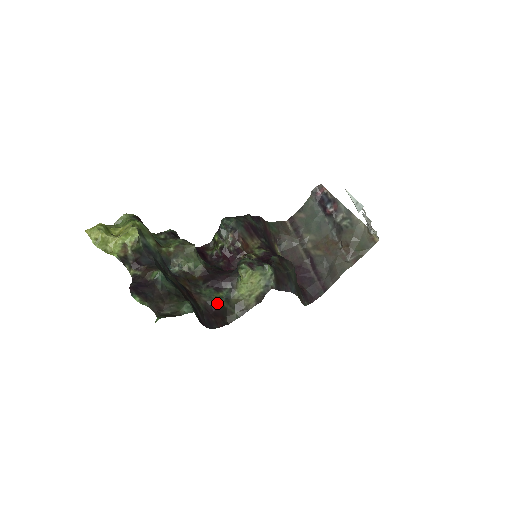
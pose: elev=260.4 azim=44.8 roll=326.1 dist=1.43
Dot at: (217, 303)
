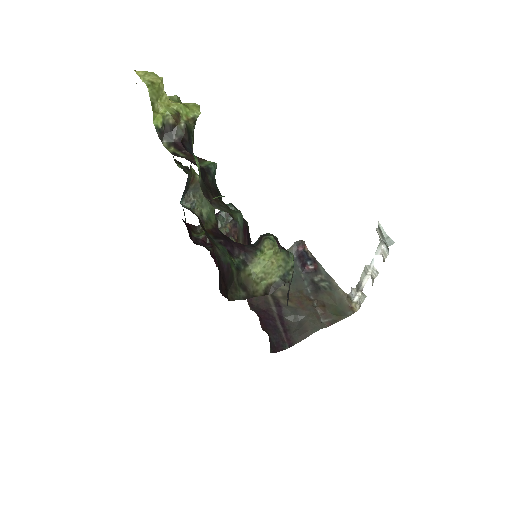
Dot at: (230, 264)
